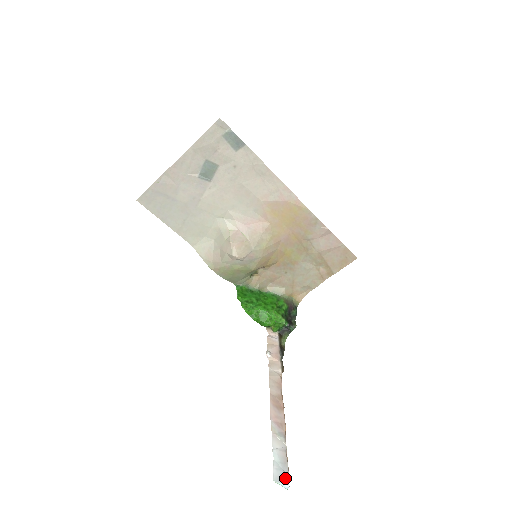
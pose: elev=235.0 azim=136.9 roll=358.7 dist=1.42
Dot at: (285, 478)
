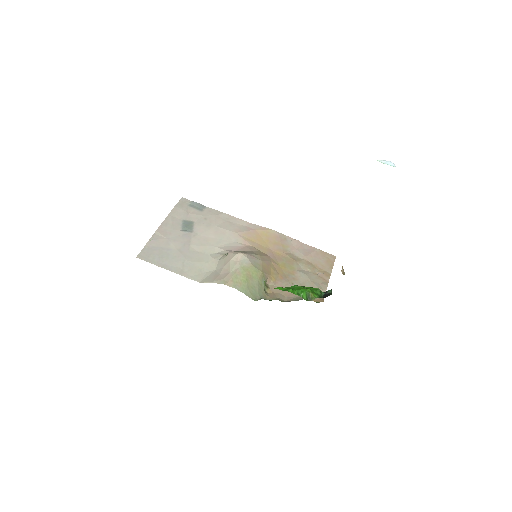
Dot at: occluded
